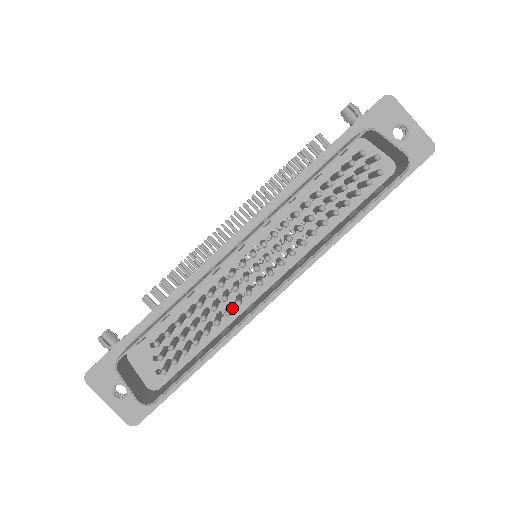
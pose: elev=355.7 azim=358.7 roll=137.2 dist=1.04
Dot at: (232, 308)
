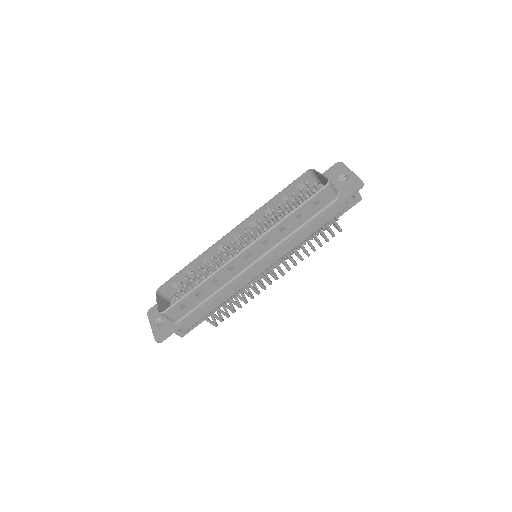
Dot at: occluded
